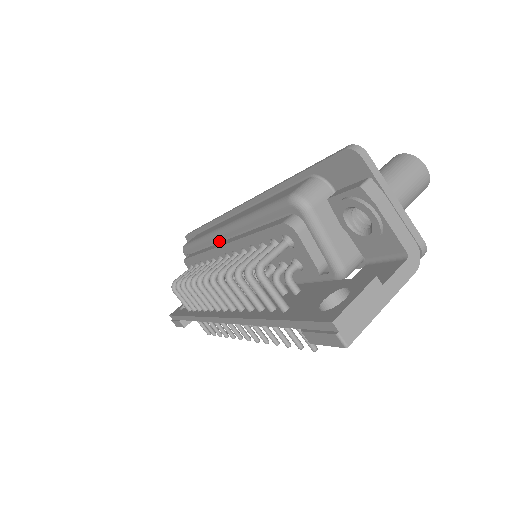
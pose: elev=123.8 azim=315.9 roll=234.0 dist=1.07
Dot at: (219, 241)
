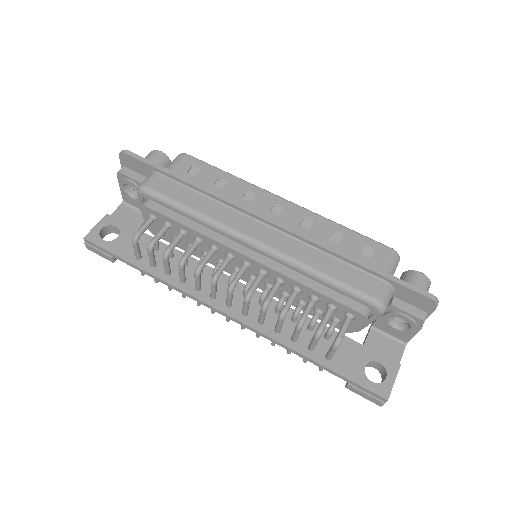
Dot at: (233, 238)
